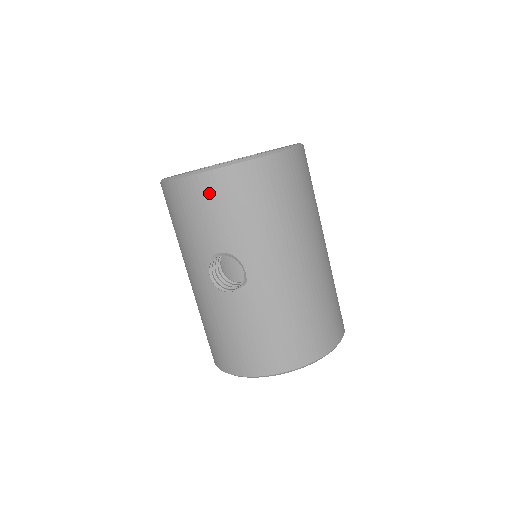
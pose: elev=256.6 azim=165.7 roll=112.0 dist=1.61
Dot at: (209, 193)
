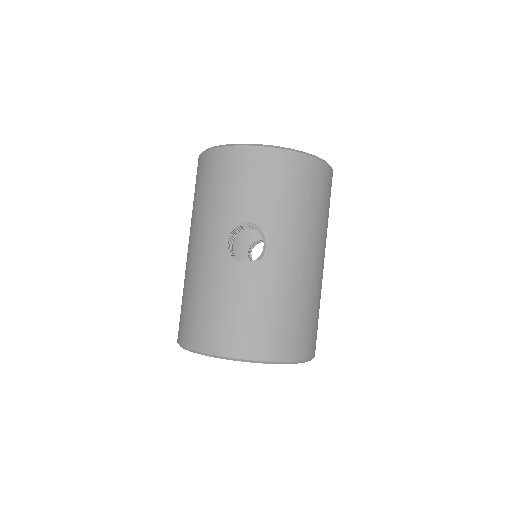
Dot at: (260, 165)
